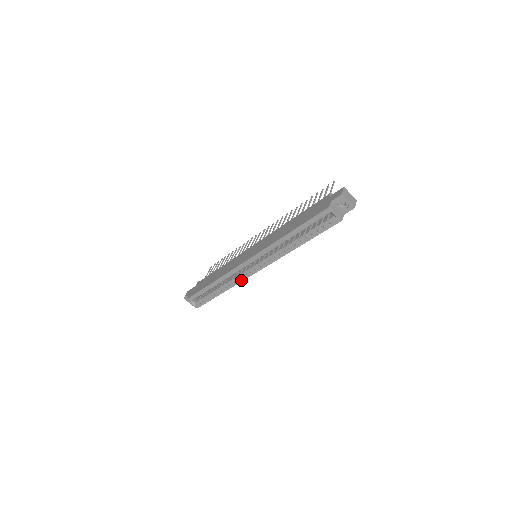
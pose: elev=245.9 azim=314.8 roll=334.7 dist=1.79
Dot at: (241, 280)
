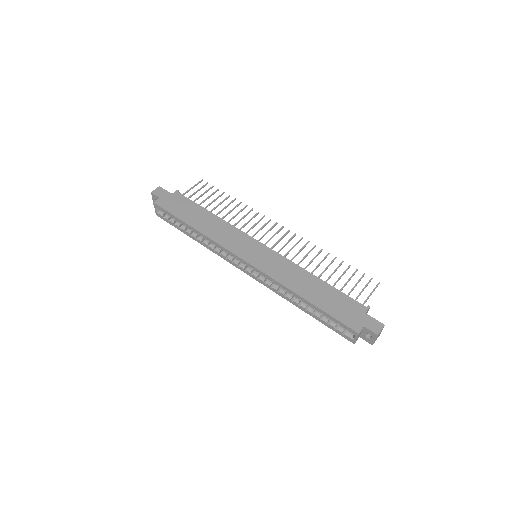
Dot at: (223, 257)
